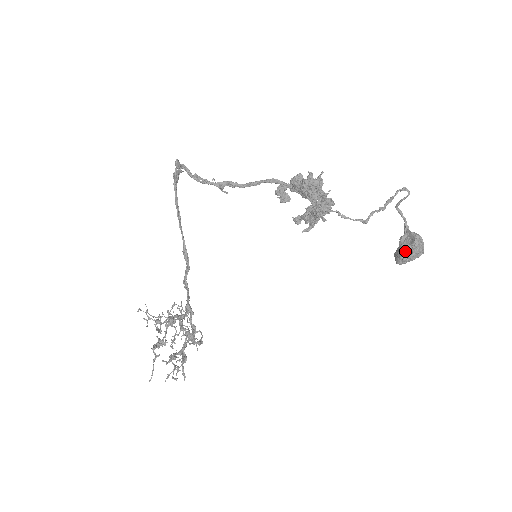
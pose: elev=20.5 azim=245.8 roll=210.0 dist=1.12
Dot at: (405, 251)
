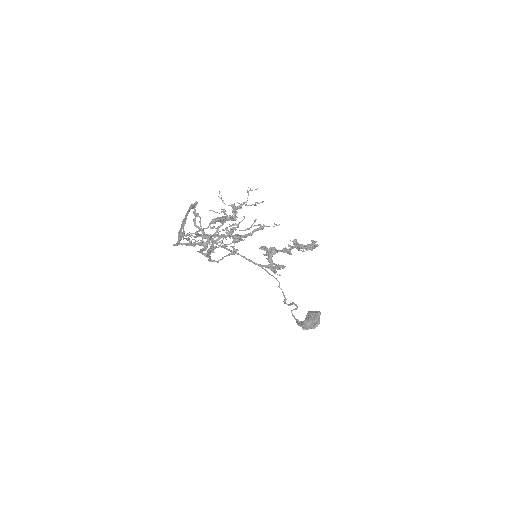
Dot at: (317, 312)
